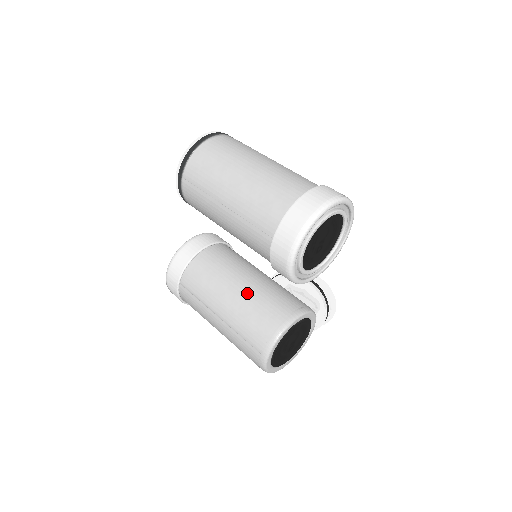
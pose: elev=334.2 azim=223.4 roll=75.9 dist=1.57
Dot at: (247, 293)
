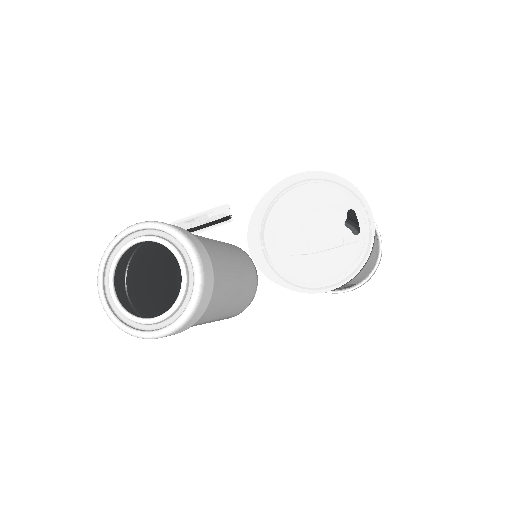
Dot at: (242, 290)
